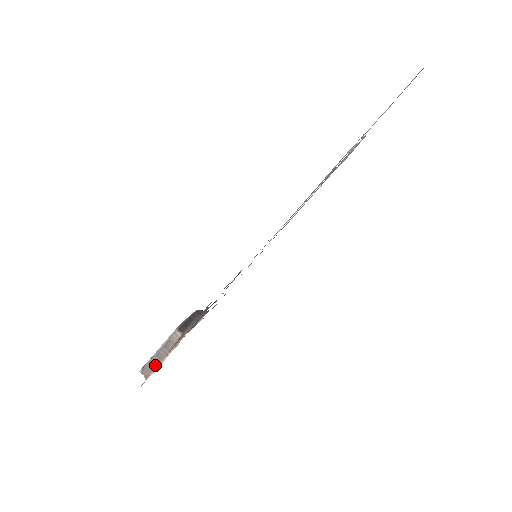
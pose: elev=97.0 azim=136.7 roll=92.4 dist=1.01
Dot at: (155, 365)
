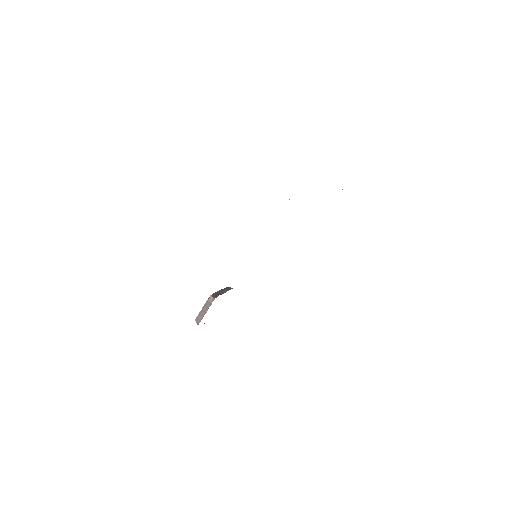
Dot at: (202, 317)
